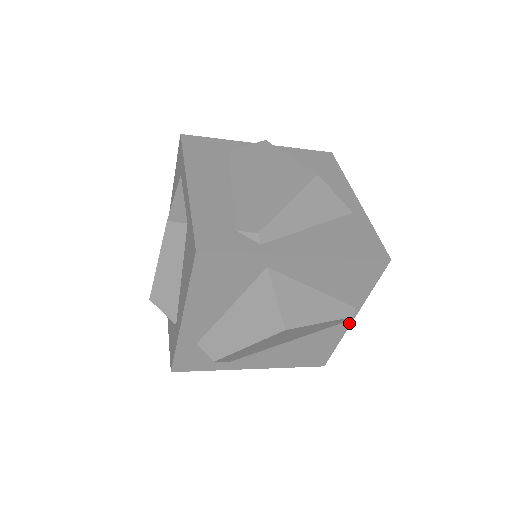
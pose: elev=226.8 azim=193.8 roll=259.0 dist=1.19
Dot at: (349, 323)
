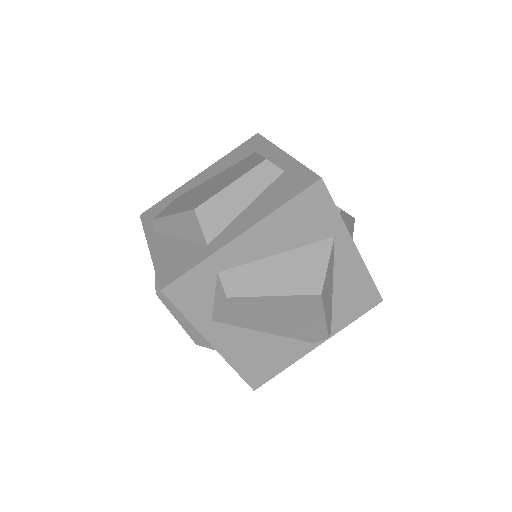
Dot at: (313, 347)
